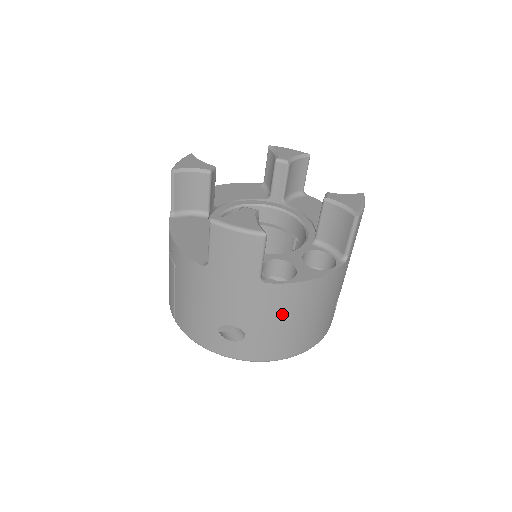
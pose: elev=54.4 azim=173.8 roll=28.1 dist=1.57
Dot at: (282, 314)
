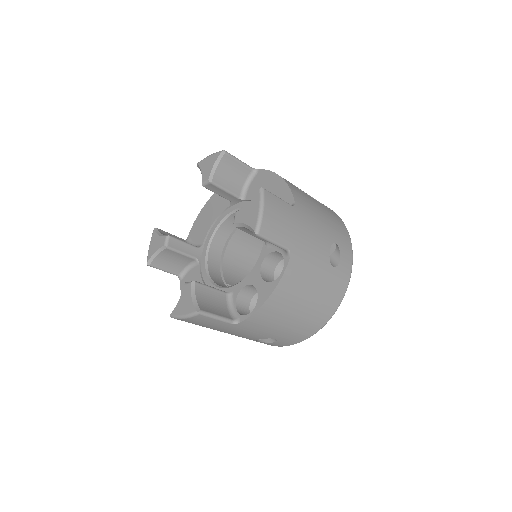
Dot at: (277, 322)
